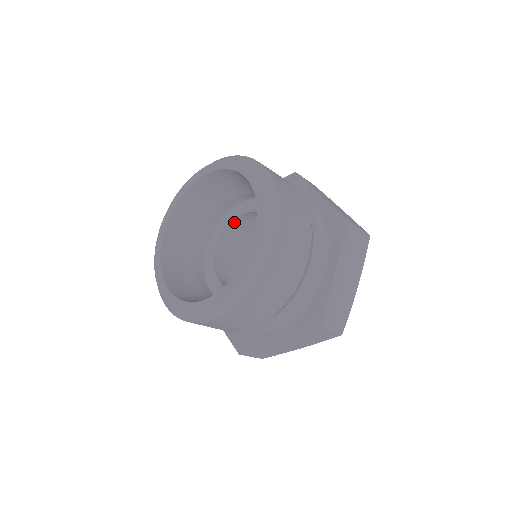
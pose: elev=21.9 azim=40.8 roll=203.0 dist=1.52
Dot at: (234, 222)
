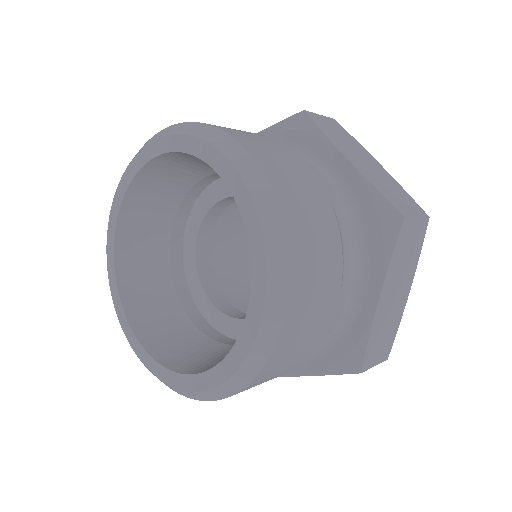
Dot at: occluded
